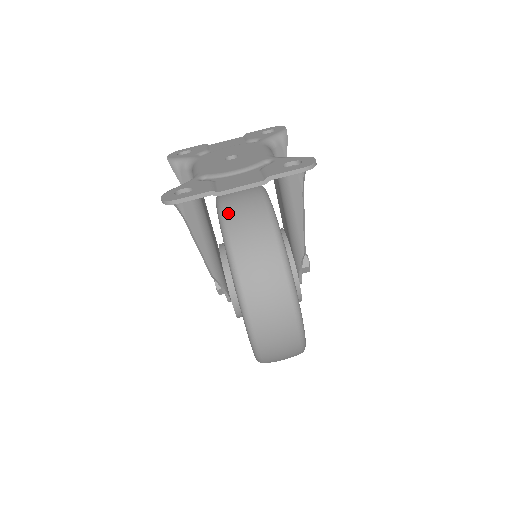
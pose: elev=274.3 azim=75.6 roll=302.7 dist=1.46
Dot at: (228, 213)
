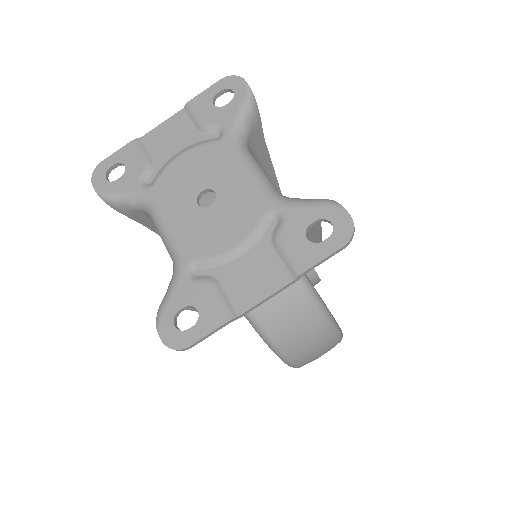
Dot at: occluded
